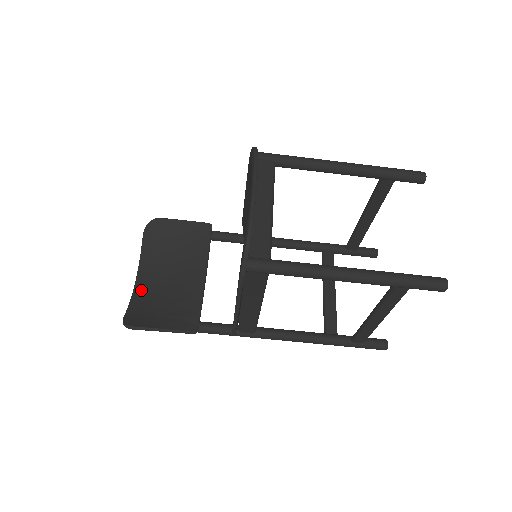
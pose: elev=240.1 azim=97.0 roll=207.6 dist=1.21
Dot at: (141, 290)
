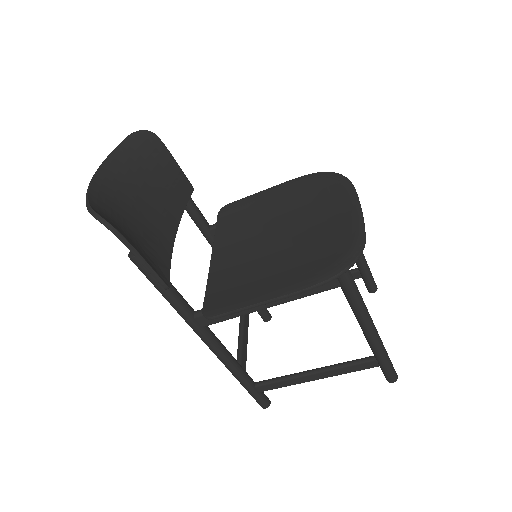
Dot at: (104, 191)
